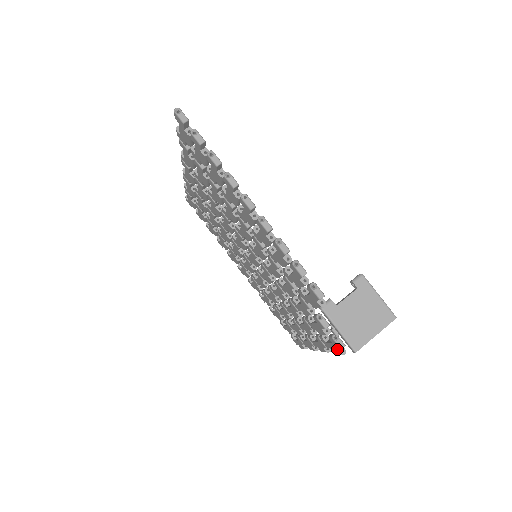
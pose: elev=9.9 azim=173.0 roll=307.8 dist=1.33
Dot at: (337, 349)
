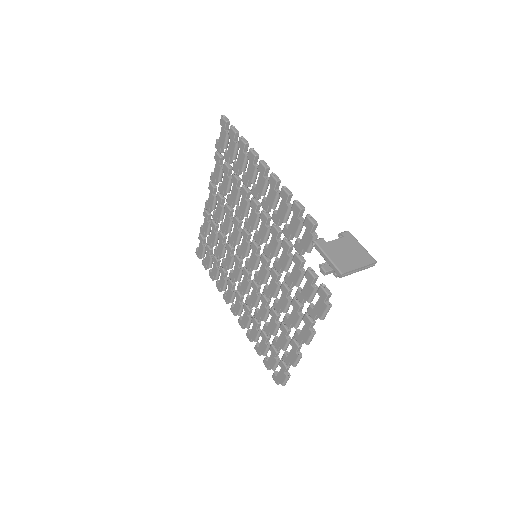
Dot at: (324, 302)
